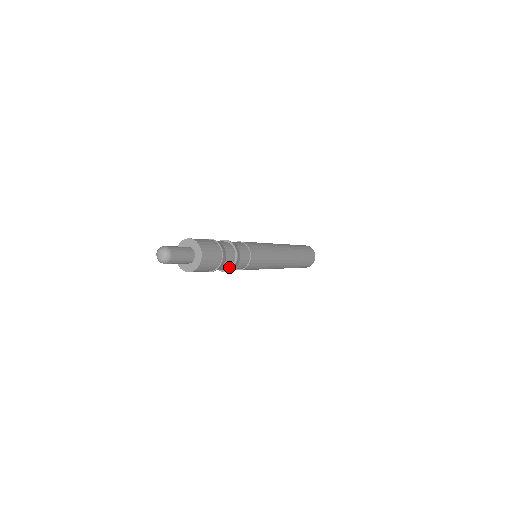
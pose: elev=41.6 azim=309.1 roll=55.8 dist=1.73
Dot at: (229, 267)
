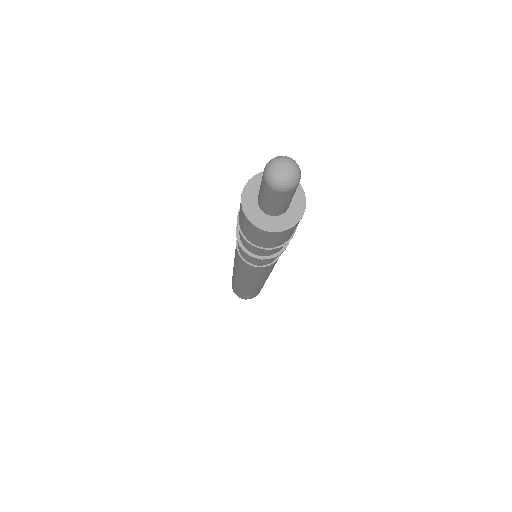
Dot at: (263, 255)
